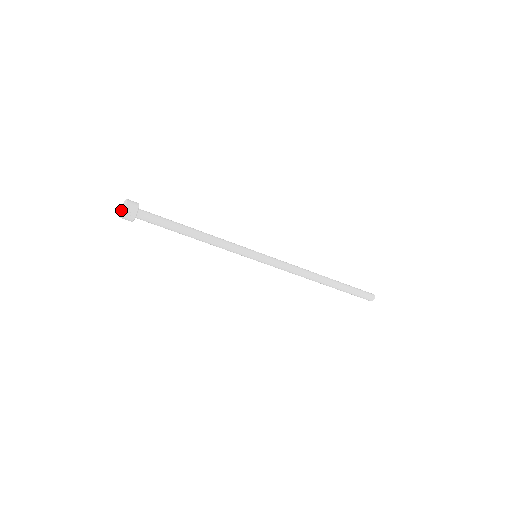
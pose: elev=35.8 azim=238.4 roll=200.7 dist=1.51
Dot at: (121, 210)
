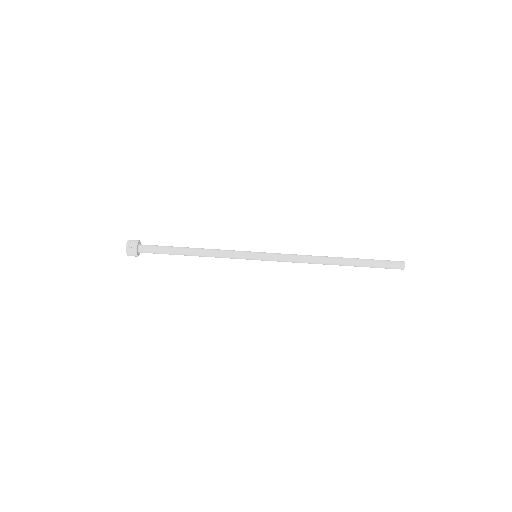
Dot at: occluded
